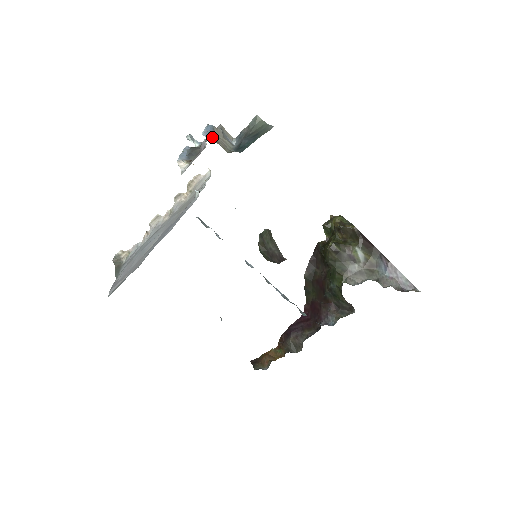
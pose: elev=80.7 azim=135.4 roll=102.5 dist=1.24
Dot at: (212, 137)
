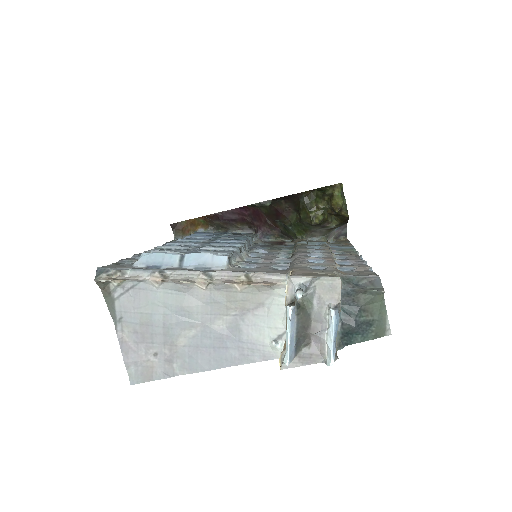
Dot at: occluded
